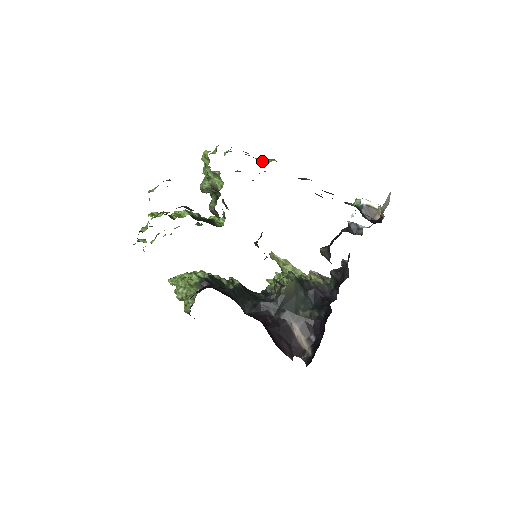
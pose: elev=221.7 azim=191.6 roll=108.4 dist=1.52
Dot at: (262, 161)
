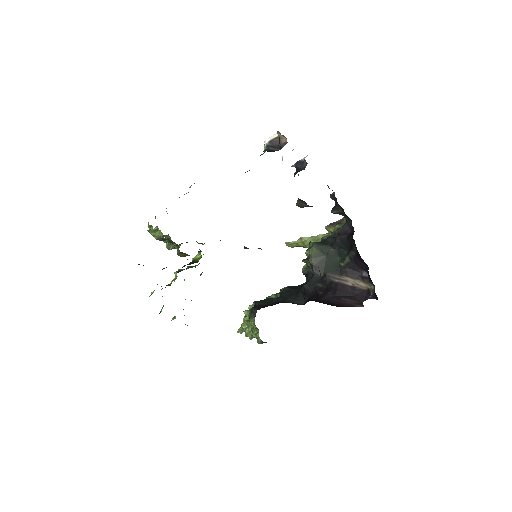
Dot at: occluded
